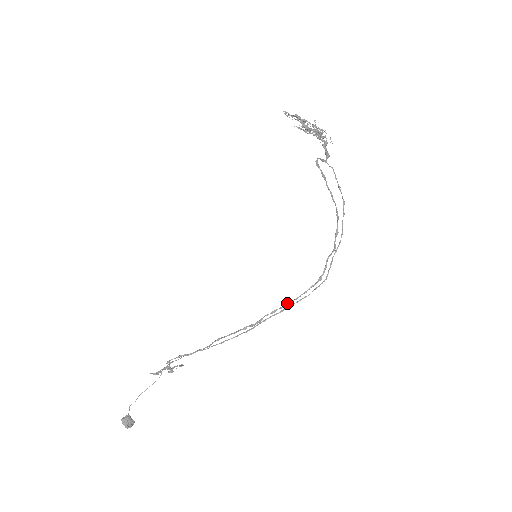
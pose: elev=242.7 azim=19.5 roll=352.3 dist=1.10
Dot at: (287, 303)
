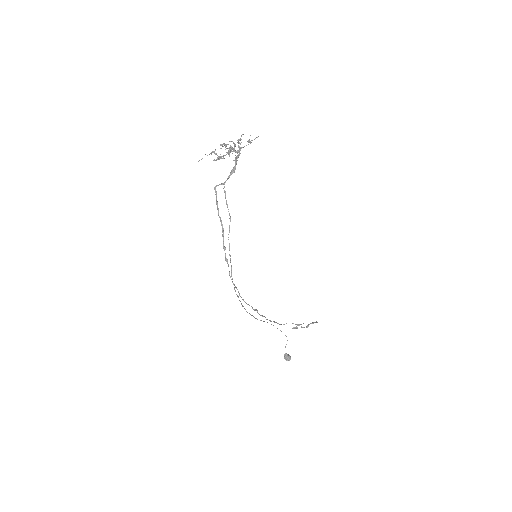
Dot at: (242, 299)
